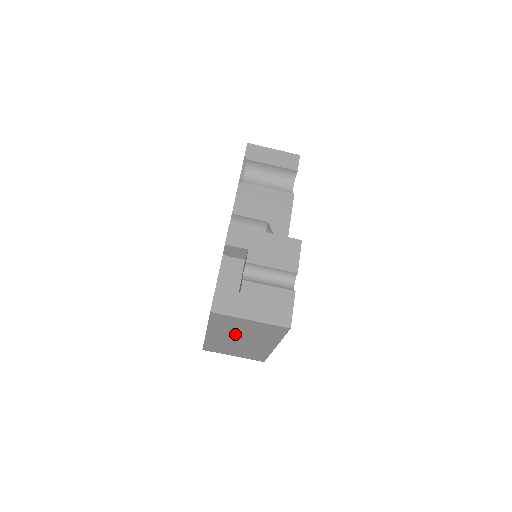
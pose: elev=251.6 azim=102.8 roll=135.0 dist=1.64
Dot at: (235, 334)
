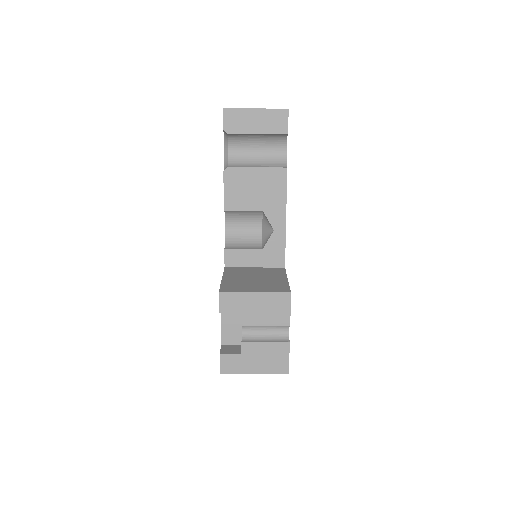
Dot at: occluded
